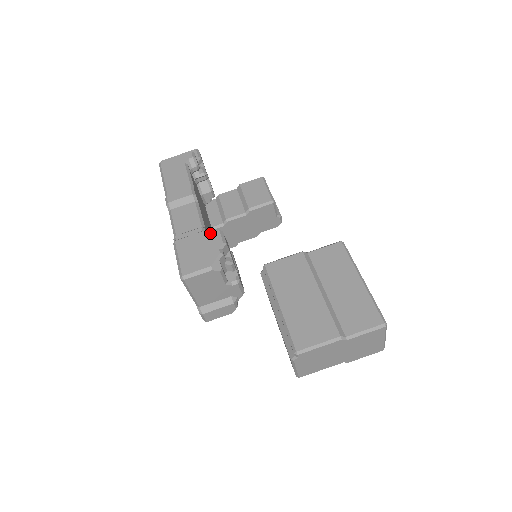
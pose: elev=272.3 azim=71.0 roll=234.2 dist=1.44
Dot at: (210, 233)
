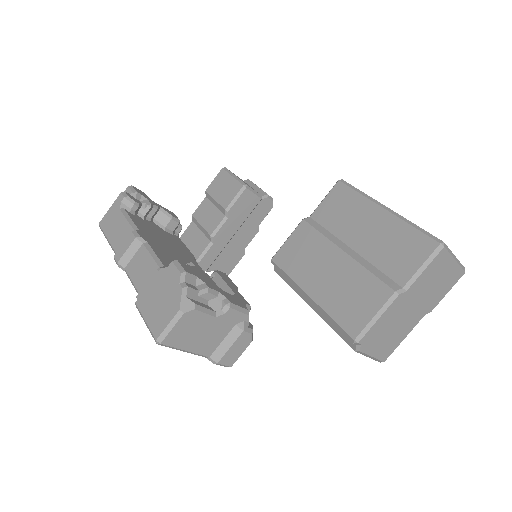
Dot at: (164, 271)
